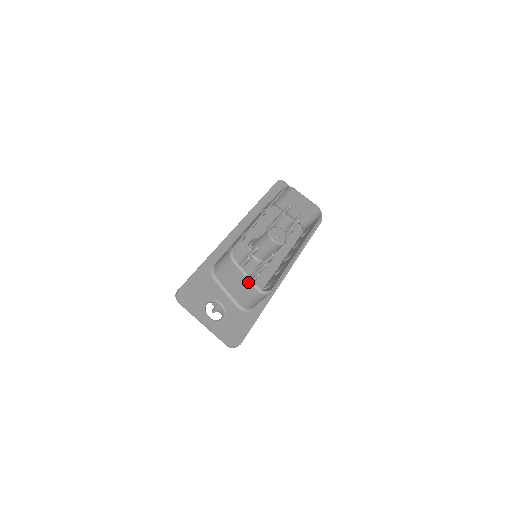
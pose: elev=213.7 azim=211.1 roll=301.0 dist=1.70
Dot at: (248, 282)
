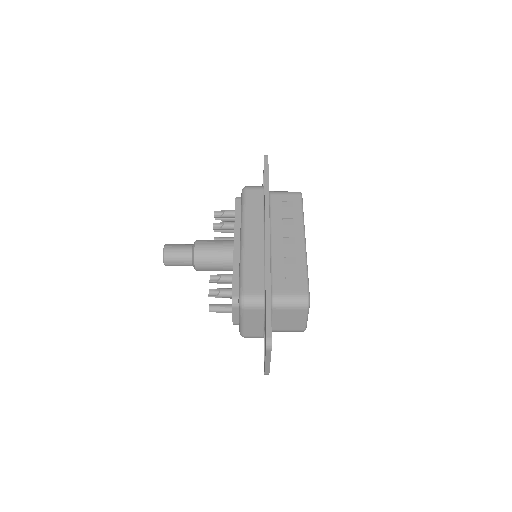
Dot at: (304, 324)
